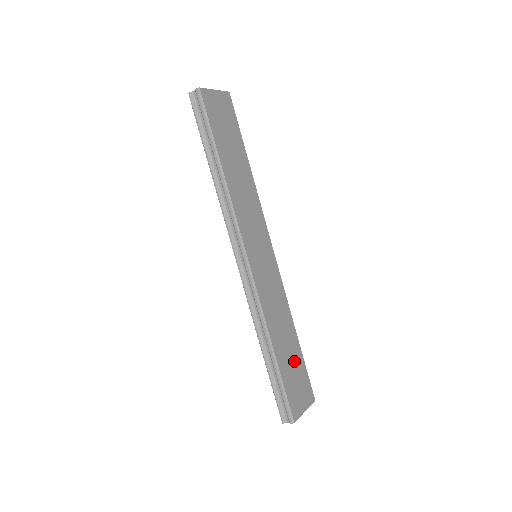
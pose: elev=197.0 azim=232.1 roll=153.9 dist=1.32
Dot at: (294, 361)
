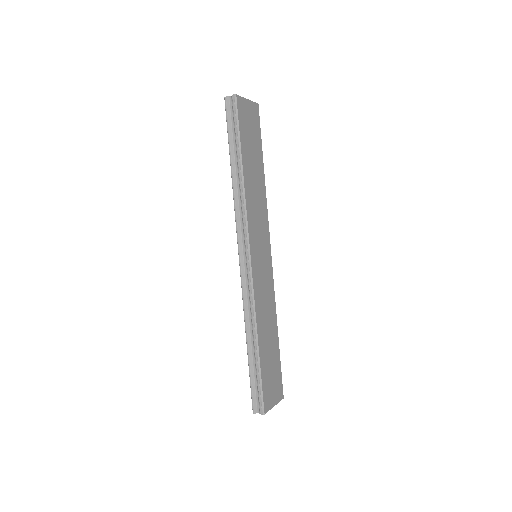
Dot at: (272, 358)
